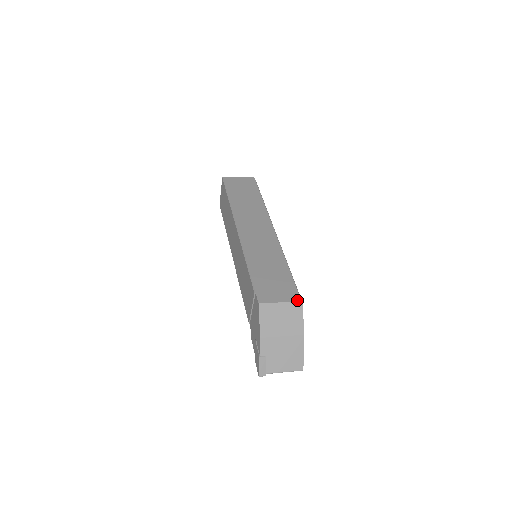
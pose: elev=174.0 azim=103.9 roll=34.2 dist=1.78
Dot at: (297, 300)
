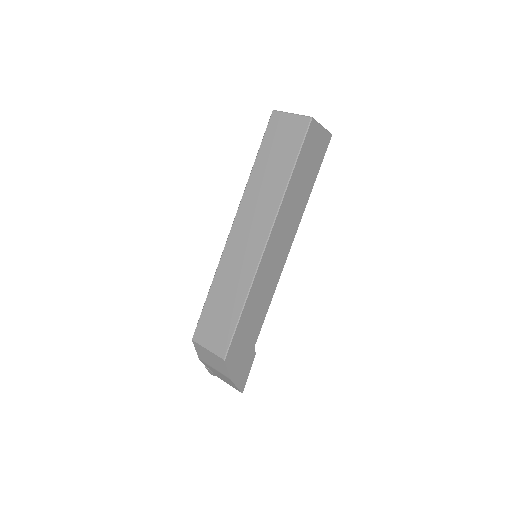
Dot at: (221, 356)
